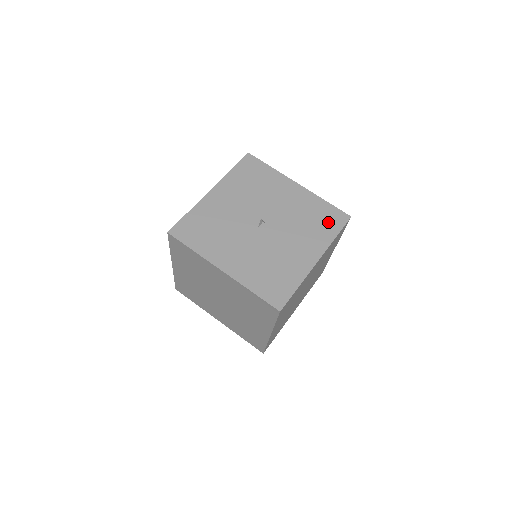
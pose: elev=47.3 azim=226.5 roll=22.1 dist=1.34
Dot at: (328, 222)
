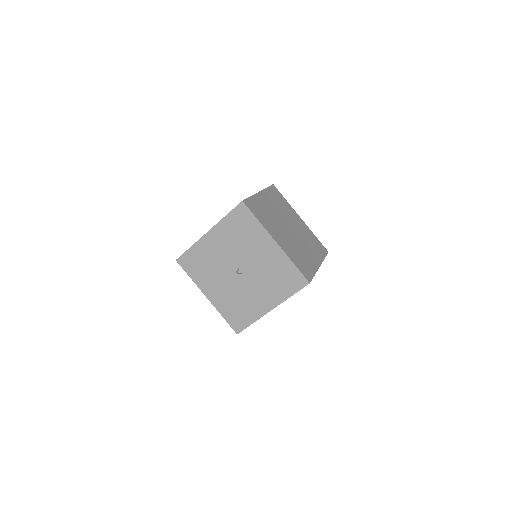
Dot at: (289, 283)
